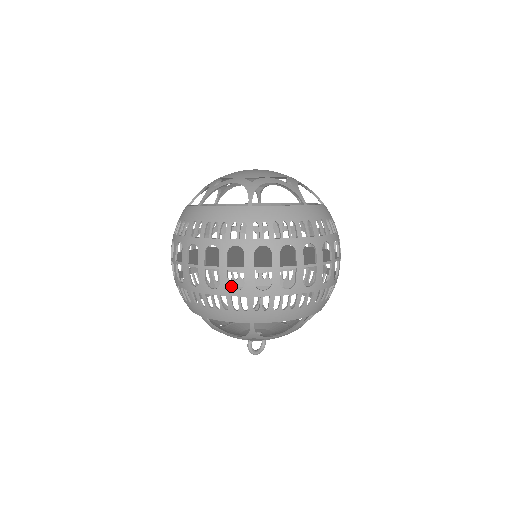
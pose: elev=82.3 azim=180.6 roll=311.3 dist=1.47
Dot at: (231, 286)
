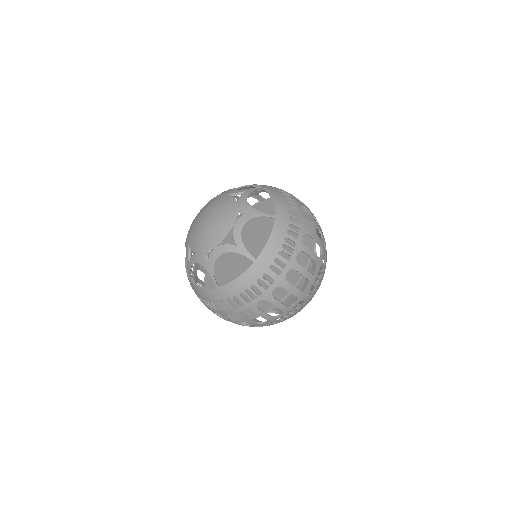
Dot at: occluded
